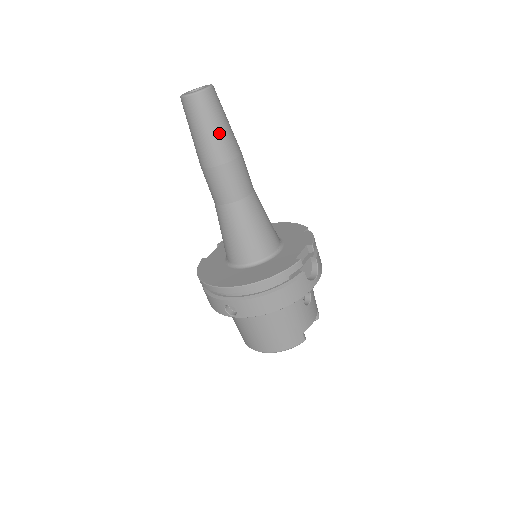
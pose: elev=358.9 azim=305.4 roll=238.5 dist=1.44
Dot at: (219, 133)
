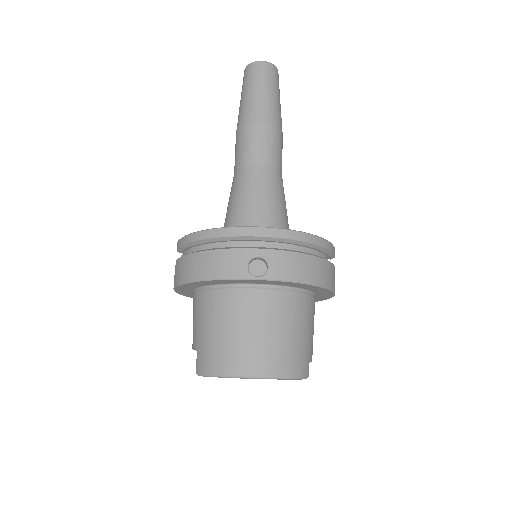
Dot at: (279, 104)
